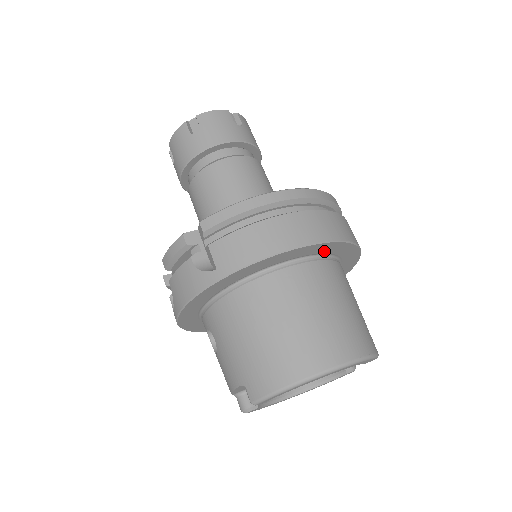
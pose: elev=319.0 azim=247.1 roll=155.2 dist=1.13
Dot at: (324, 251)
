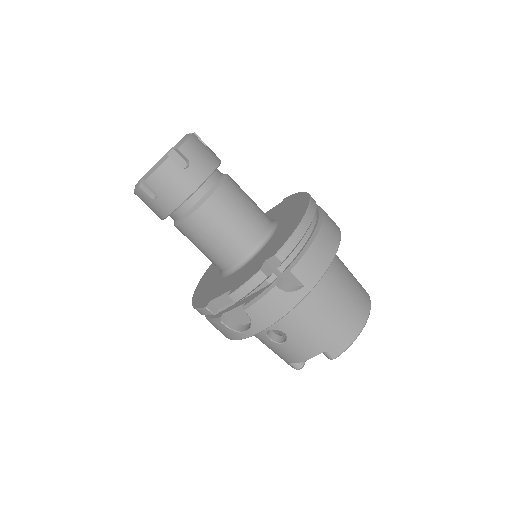
Dot at: occluded
